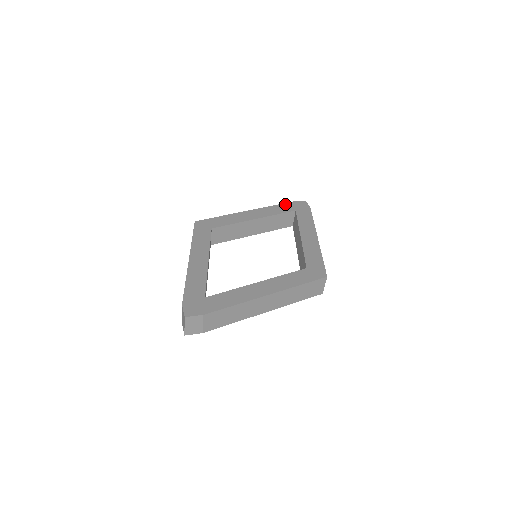
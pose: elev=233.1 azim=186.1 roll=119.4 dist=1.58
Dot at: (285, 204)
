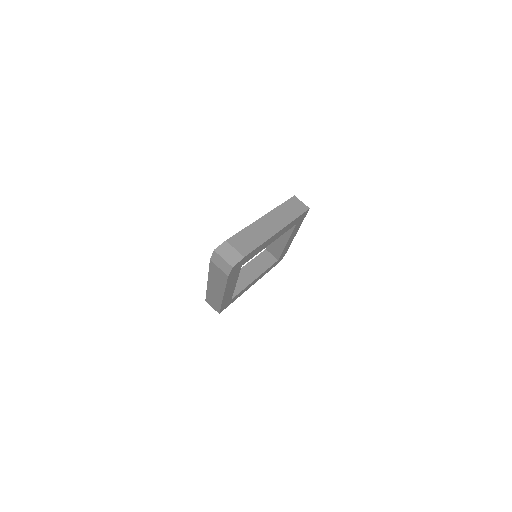
Dot at: occluded
